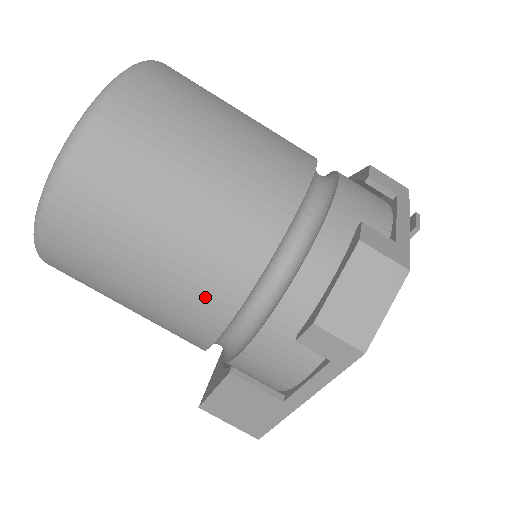
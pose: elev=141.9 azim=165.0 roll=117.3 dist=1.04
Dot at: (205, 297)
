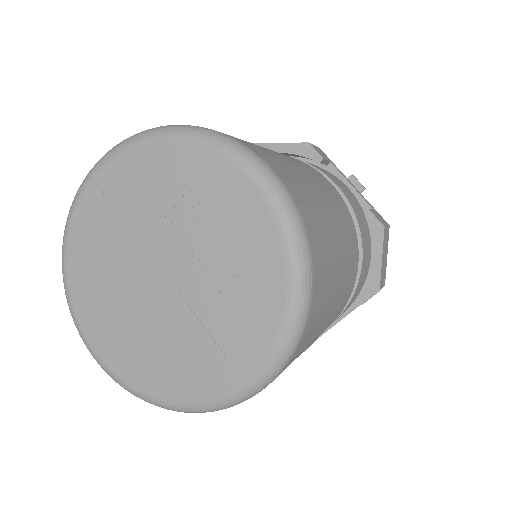
Dot at: occluded
